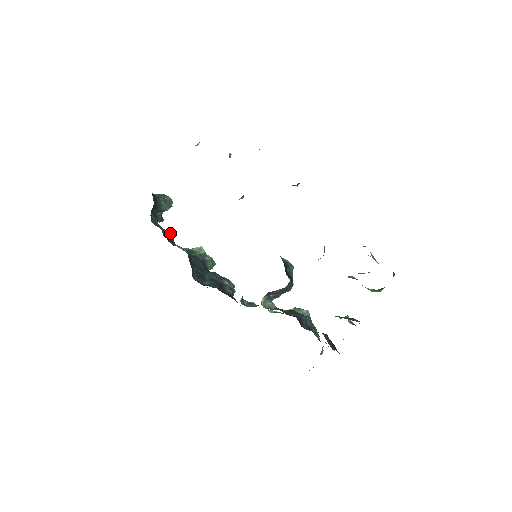
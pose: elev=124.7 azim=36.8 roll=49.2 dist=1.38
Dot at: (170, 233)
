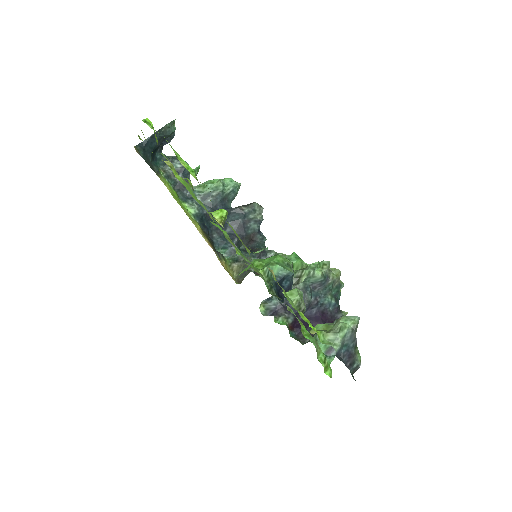
Dot at: (182, 169)
